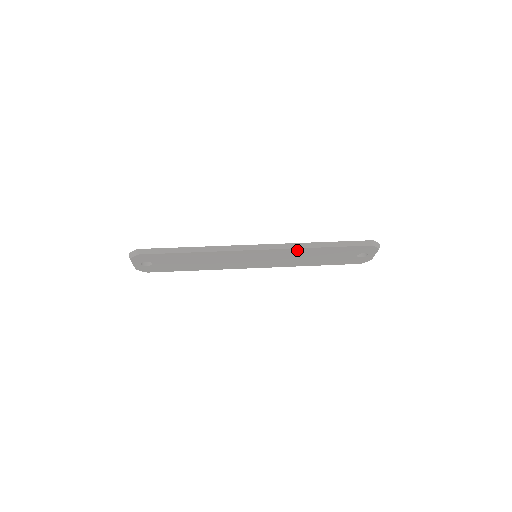
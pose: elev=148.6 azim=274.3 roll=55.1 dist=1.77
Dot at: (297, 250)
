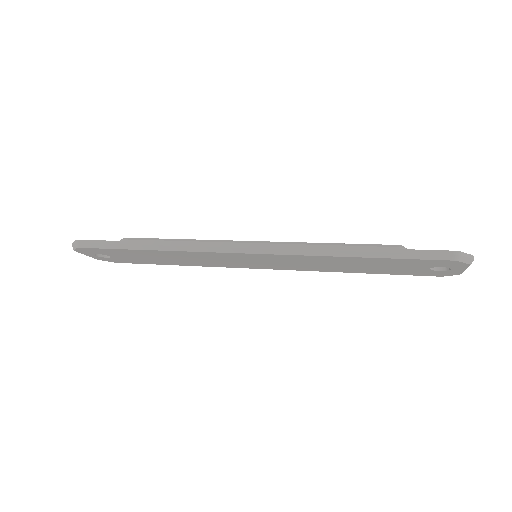
Dot at: (314, 257)
